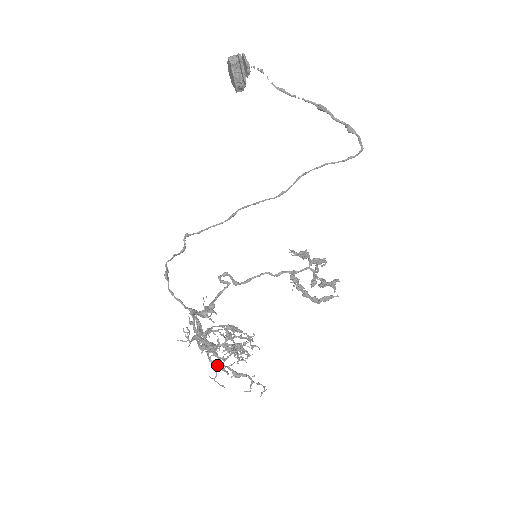
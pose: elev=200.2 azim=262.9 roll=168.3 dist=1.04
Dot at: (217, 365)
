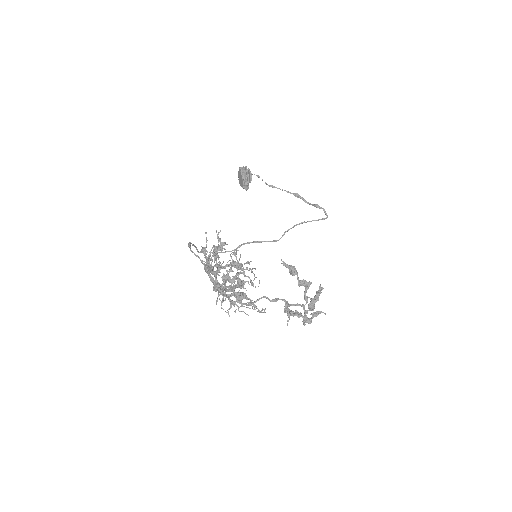
Dot at: (225, 275)
